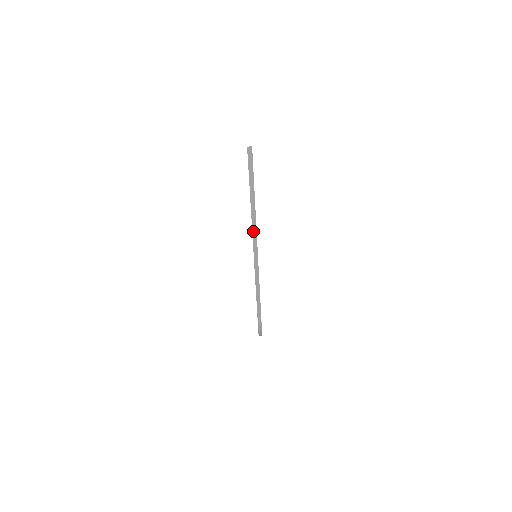
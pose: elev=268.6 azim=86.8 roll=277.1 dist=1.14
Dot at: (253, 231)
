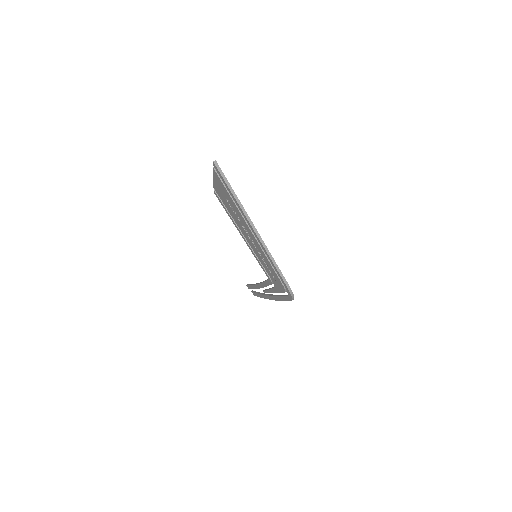
Dot at: (245, 214)
